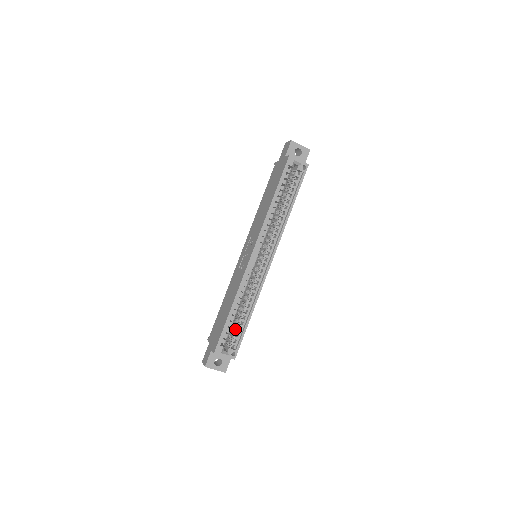
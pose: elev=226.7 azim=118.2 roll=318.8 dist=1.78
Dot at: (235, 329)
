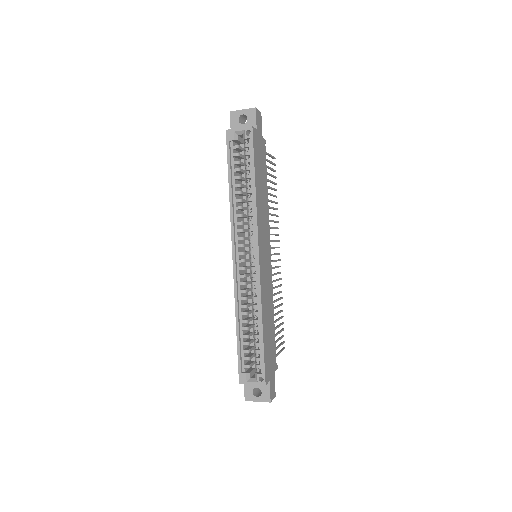
Dot at: (255, 349)
